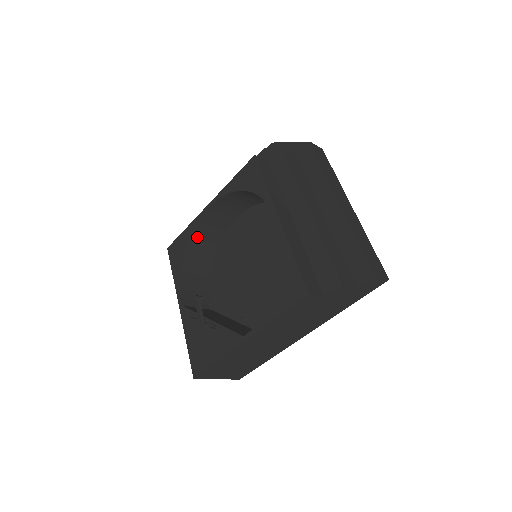
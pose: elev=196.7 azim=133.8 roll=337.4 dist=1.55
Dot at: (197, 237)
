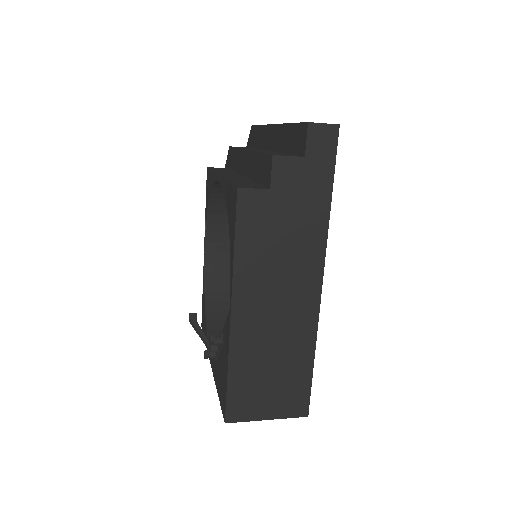
Dot at: (213, 290)
